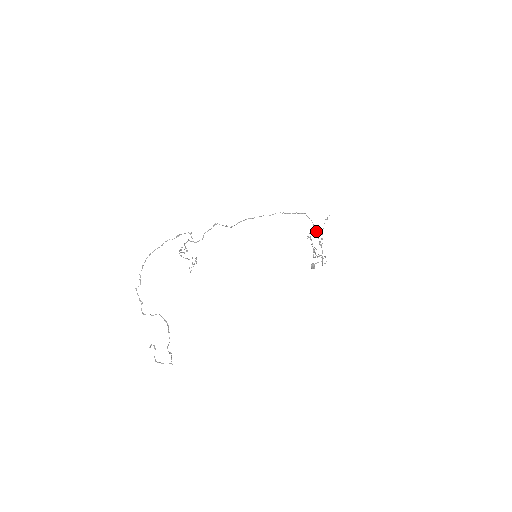
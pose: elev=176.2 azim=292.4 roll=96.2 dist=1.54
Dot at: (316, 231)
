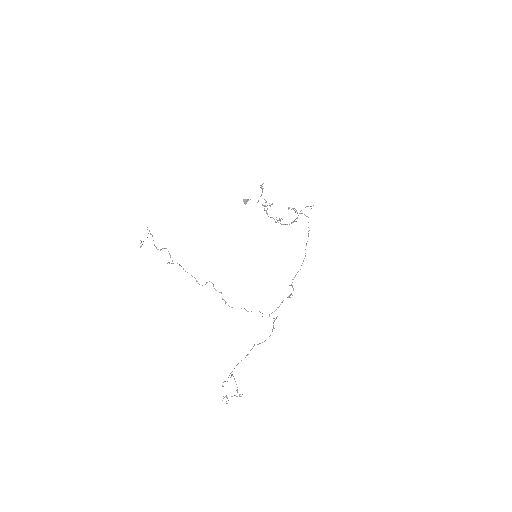
Dot at: occluded
